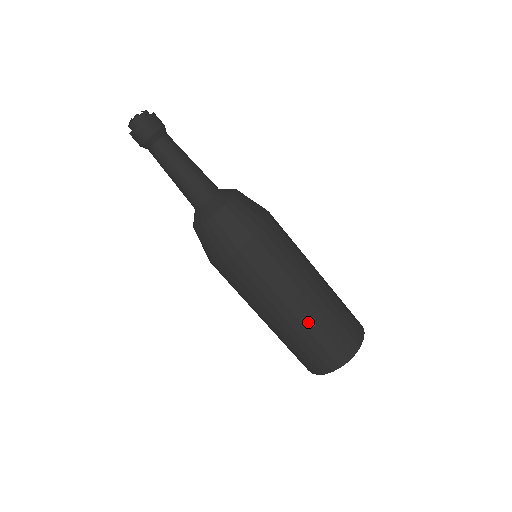
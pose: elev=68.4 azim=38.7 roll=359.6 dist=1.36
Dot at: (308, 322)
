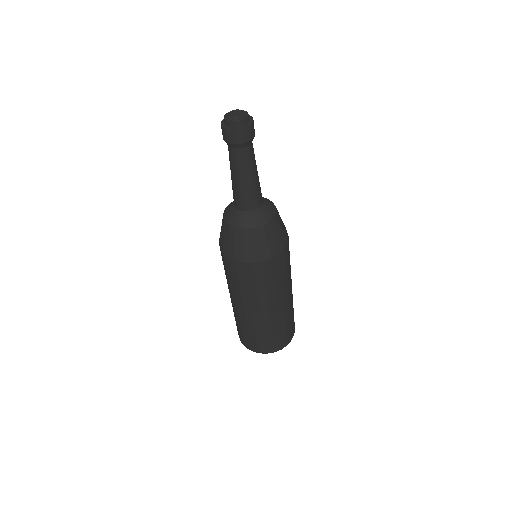
Dot at: (258, 323)
